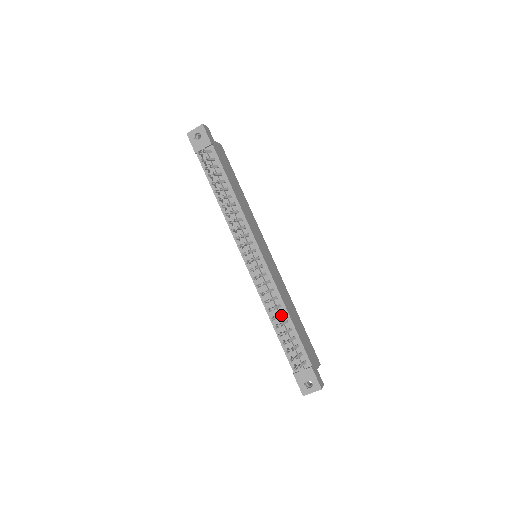
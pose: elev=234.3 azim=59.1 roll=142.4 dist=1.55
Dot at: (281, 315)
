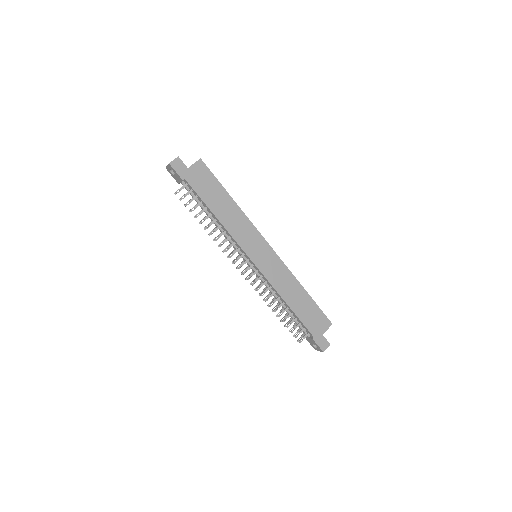
Dot at: occluded
